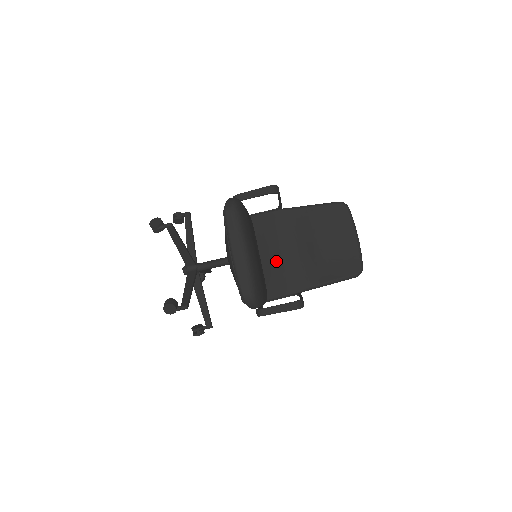
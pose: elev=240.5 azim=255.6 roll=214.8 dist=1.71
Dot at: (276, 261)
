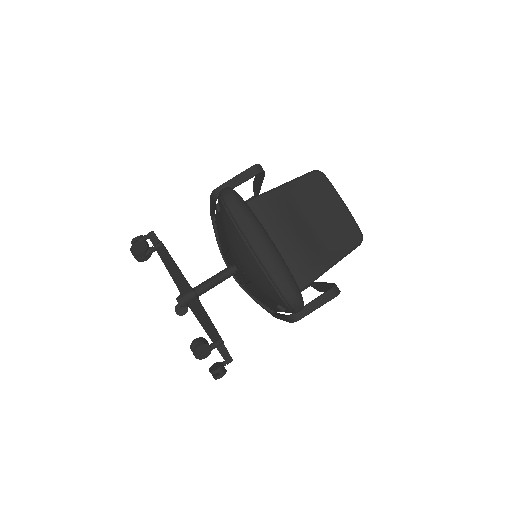
Dot at: occluded
